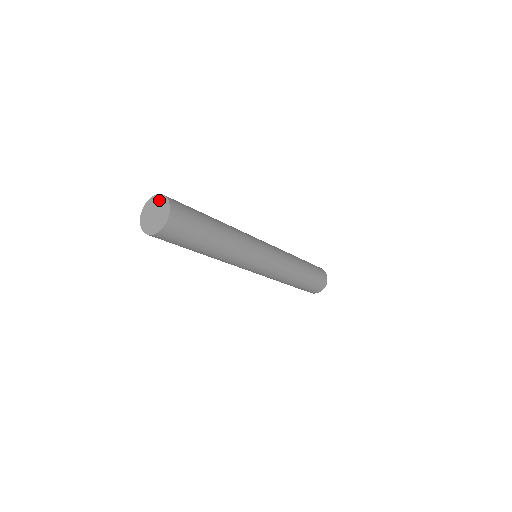
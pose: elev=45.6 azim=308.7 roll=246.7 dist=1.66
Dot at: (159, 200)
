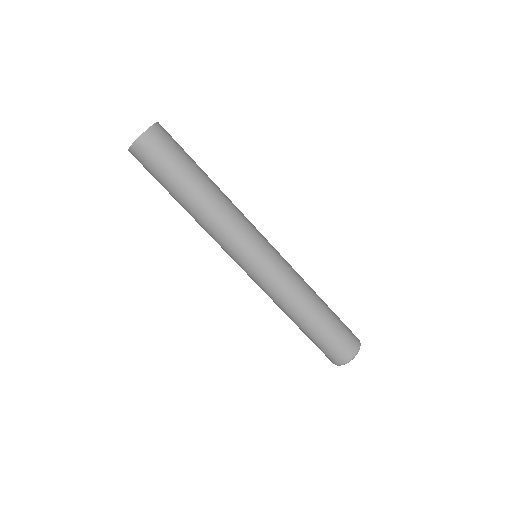
Dot at: occluded
